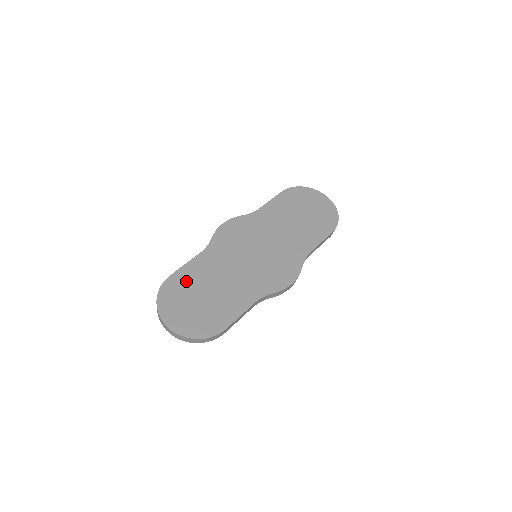
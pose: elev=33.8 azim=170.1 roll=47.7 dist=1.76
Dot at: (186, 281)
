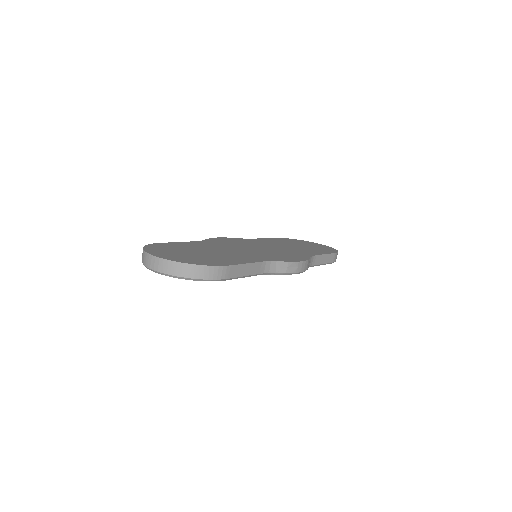
Dot at: (179, 246)
